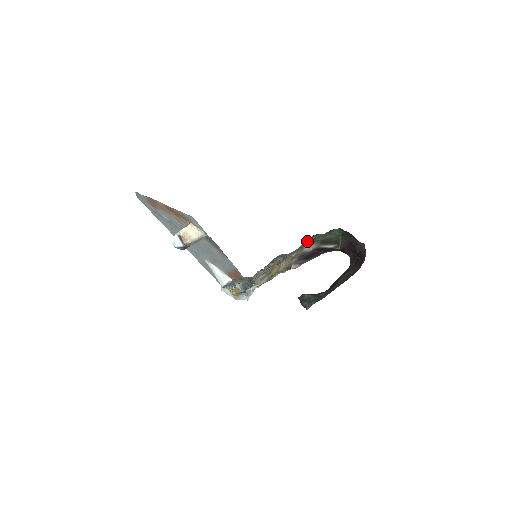
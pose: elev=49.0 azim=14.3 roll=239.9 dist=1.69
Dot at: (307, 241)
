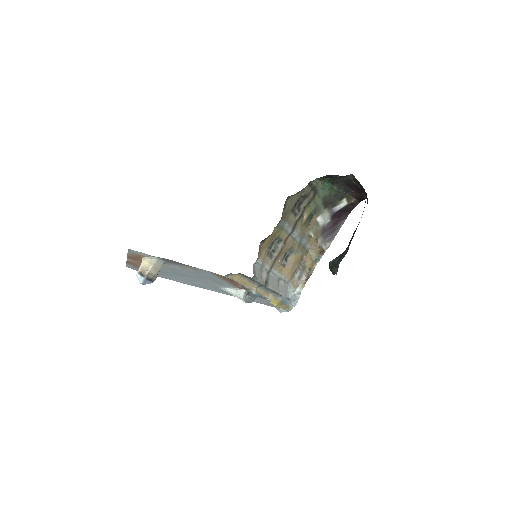
Dot at: (296, 212)
